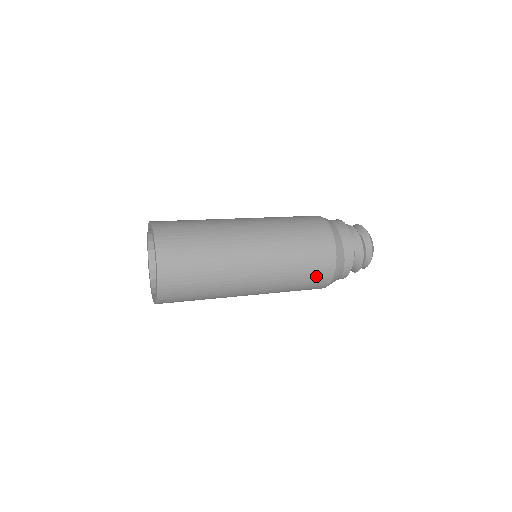
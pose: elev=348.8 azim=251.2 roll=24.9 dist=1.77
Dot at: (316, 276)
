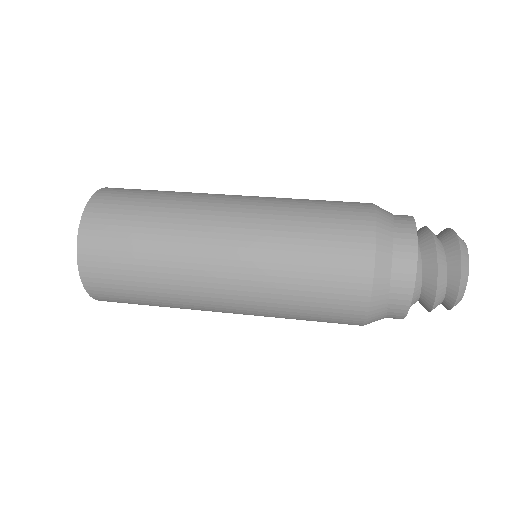
Dot at: occluded
